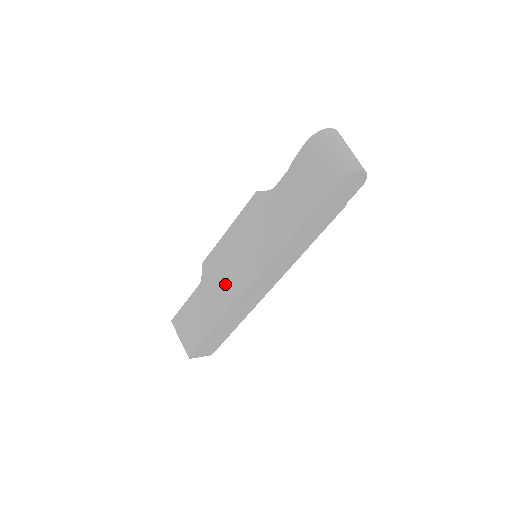
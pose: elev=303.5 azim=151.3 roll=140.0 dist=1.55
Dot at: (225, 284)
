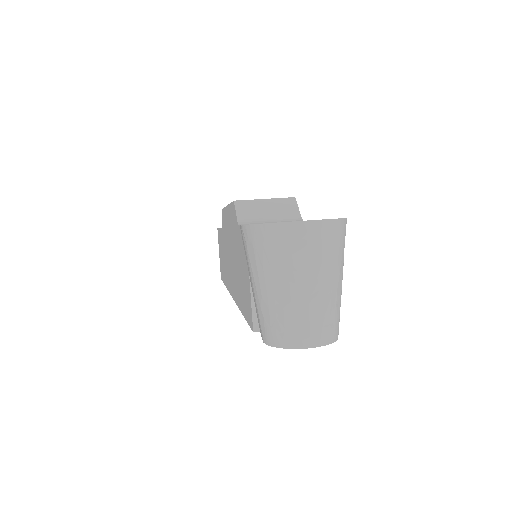
Dot at: (226, 261)
